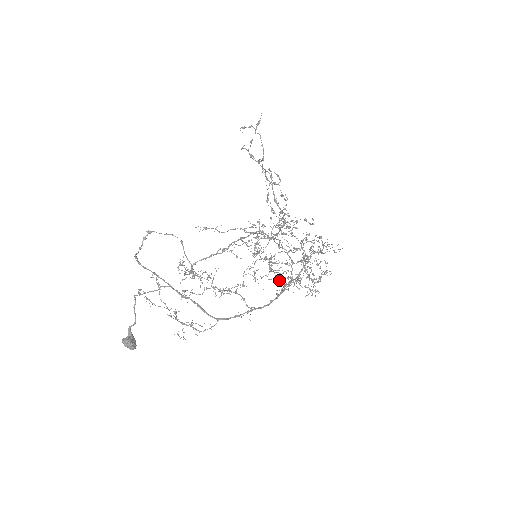
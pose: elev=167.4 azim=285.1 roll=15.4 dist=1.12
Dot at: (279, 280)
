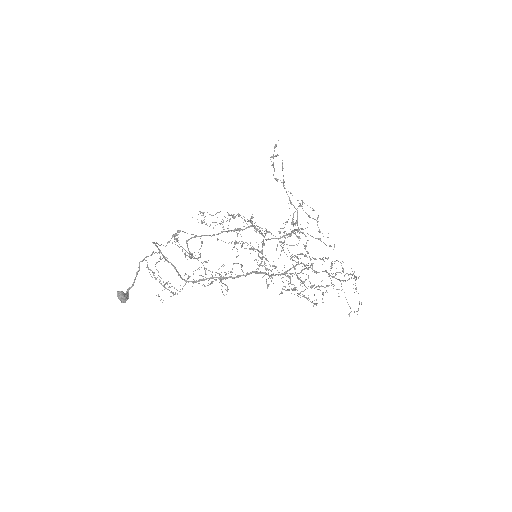
Dot at: (234, 244)
